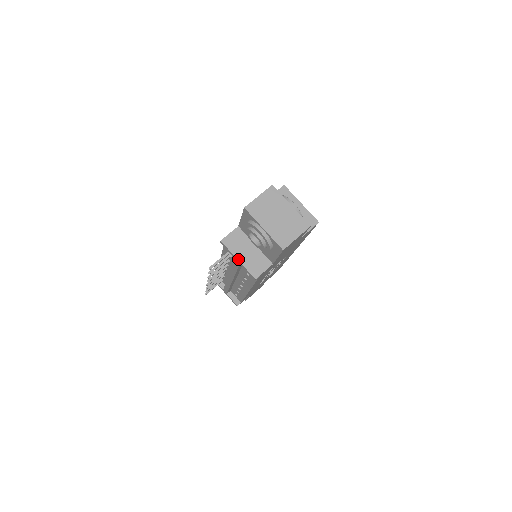
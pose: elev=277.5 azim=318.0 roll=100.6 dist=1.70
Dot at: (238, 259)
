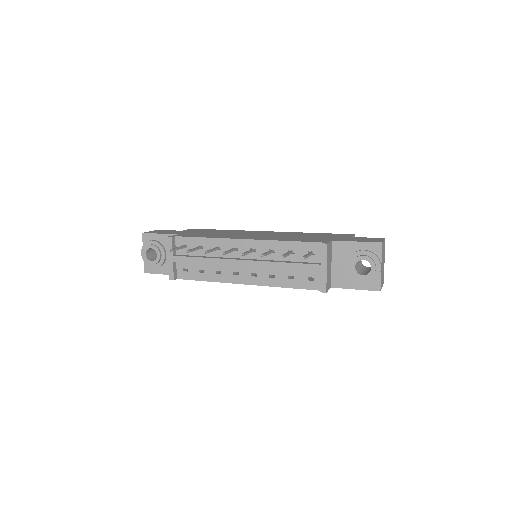
Dot at: (327, 268)
